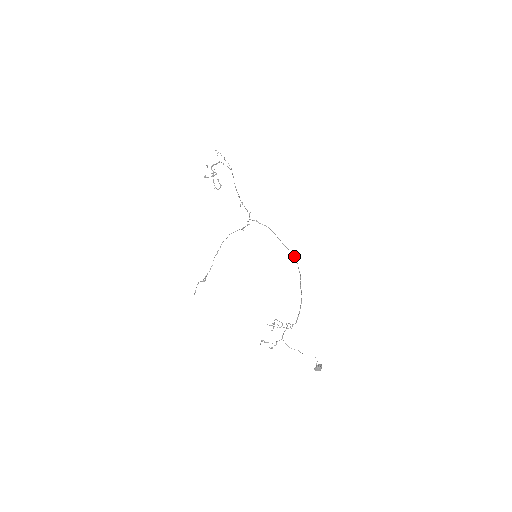
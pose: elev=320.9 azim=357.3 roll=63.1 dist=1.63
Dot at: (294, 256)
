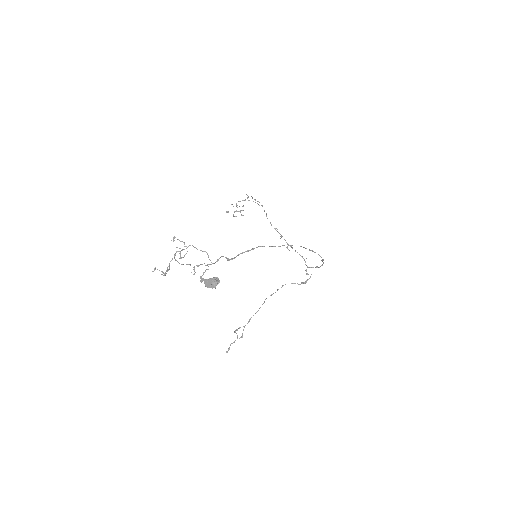
Dot at: (310, 250)
